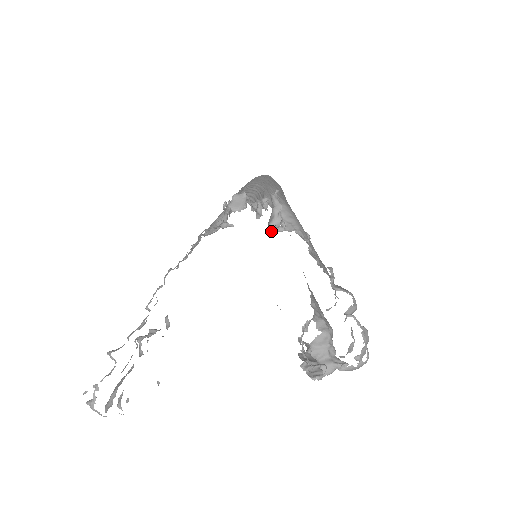
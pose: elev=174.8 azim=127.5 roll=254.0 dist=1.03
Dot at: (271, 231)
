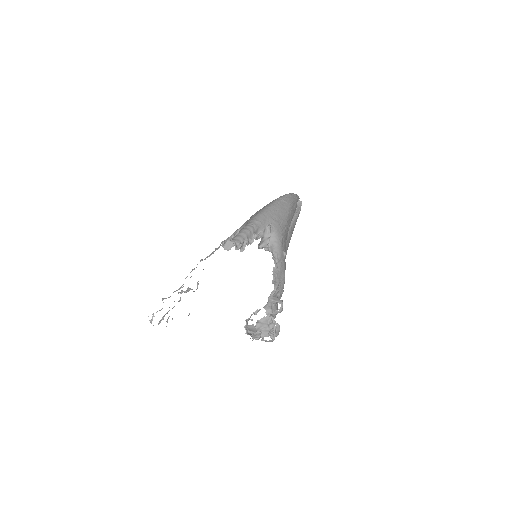
Dot at: (261, 248)
